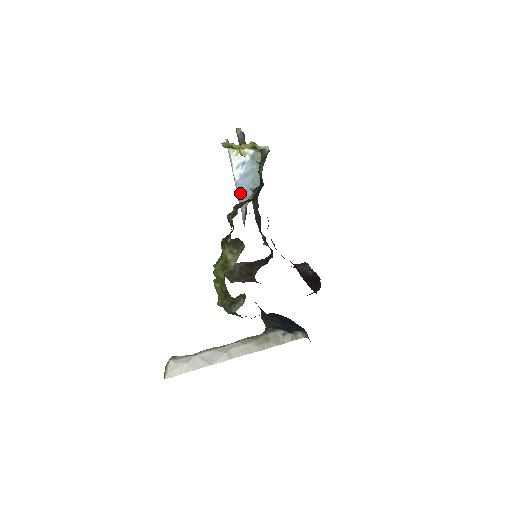
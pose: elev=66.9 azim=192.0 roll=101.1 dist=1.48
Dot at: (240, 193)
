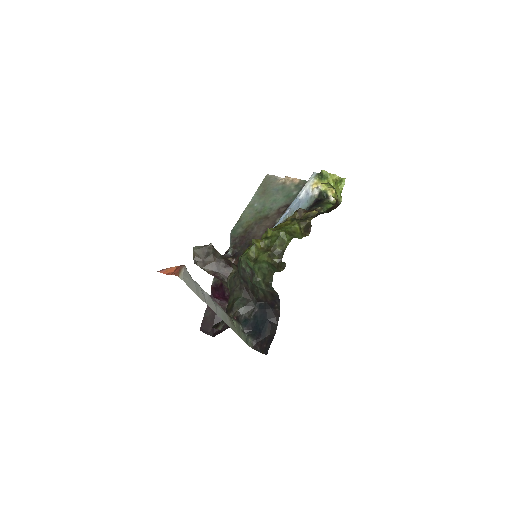
Dot at: (293, 206)
